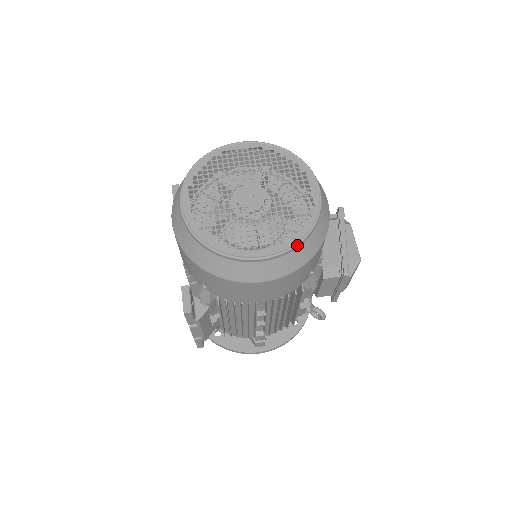
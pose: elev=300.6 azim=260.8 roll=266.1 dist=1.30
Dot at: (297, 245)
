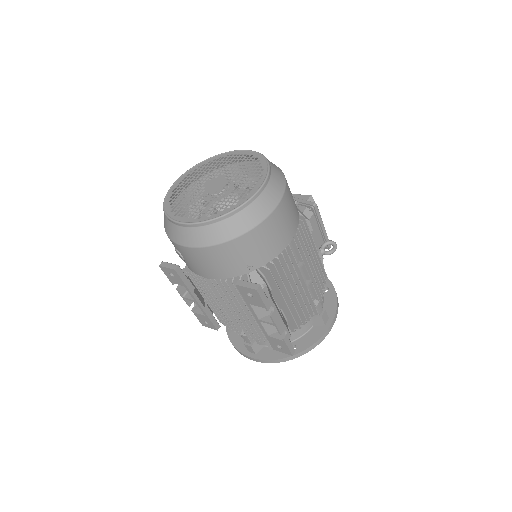
Dot at: (269, 169)
